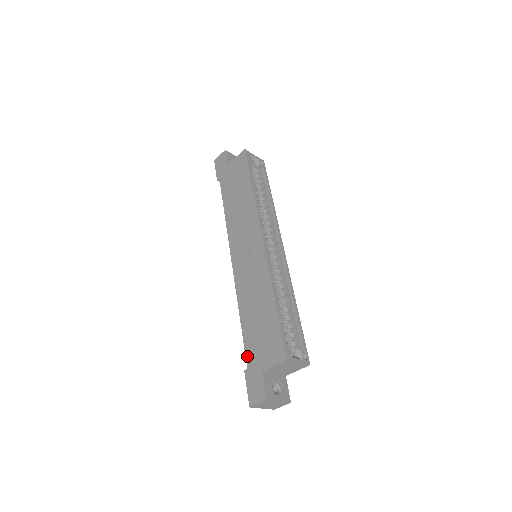
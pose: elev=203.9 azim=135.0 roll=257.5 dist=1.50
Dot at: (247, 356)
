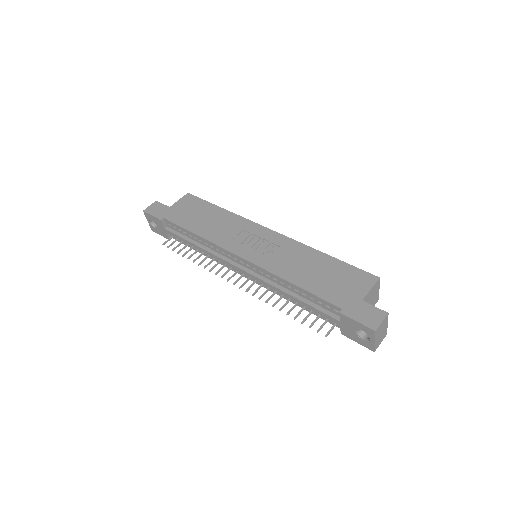
Dot at: (333, 301)
